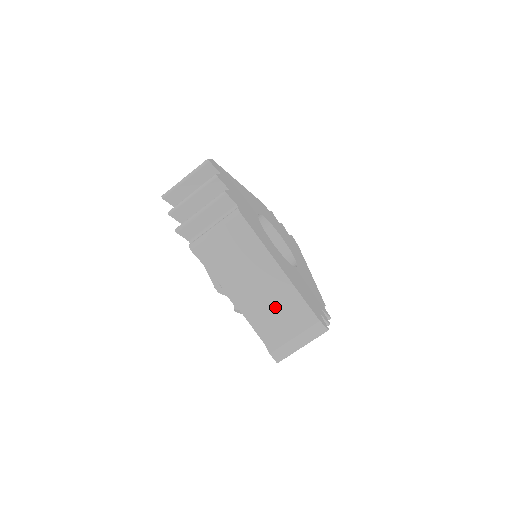
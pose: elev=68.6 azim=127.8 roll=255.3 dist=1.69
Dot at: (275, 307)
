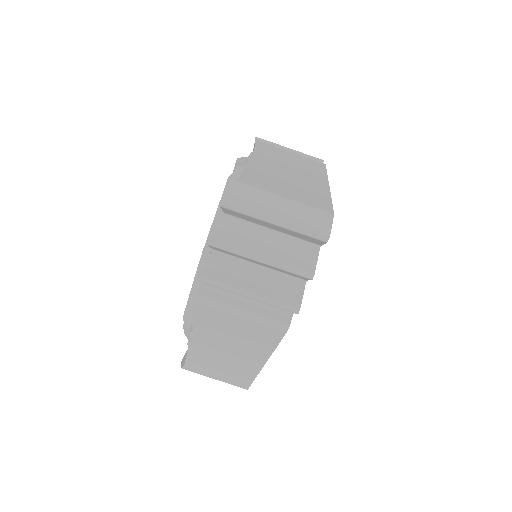
Dot at: (291, 183)
